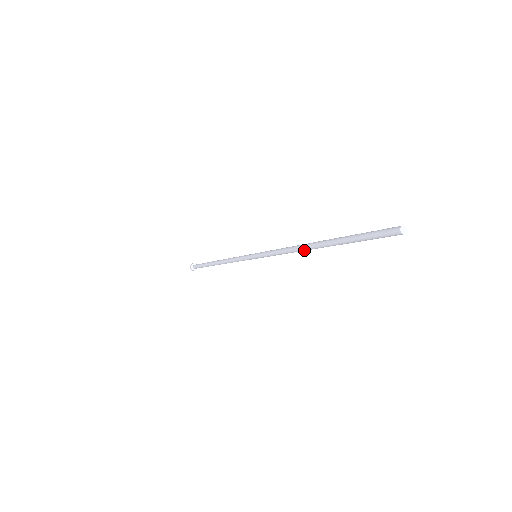
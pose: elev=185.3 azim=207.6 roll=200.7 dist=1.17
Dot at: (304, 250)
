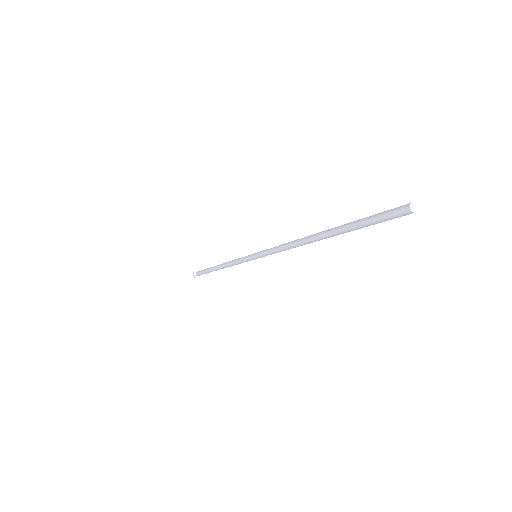
Dot at: (304, 244)
